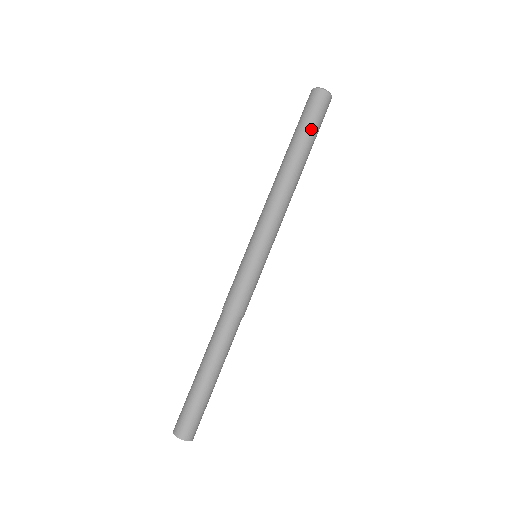
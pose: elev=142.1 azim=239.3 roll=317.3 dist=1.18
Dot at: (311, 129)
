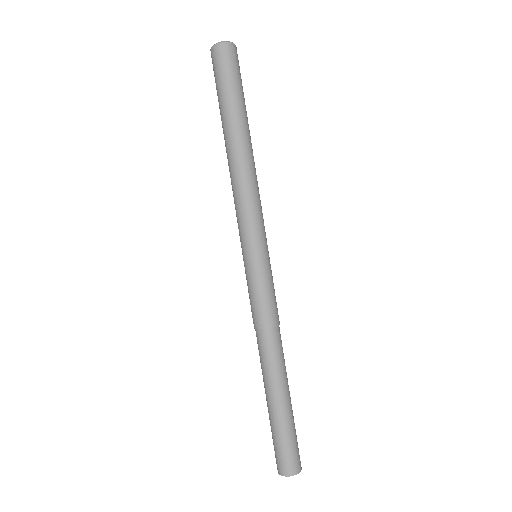
Dot at: (229, 93)
